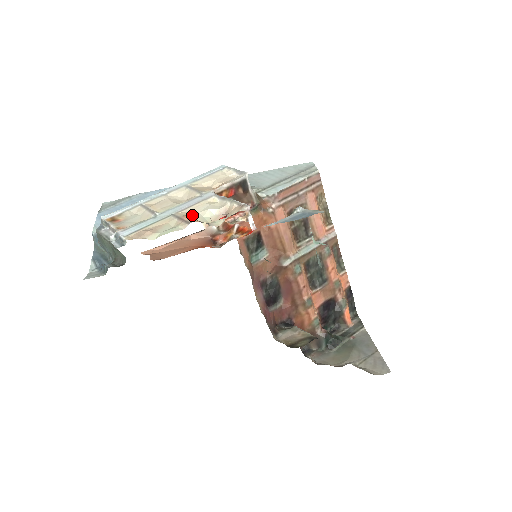
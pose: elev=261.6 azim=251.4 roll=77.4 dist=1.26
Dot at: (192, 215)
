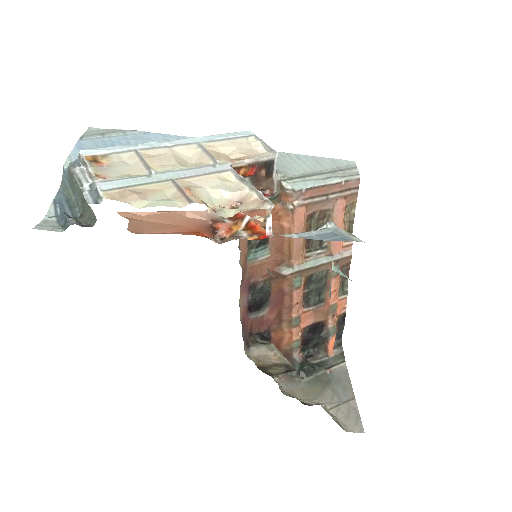
Dot at: (197, 190)
